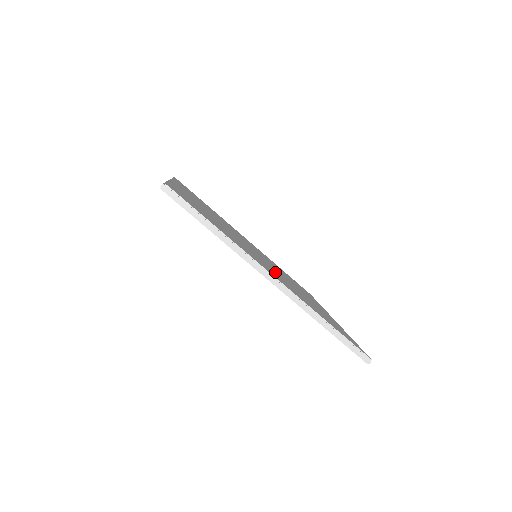
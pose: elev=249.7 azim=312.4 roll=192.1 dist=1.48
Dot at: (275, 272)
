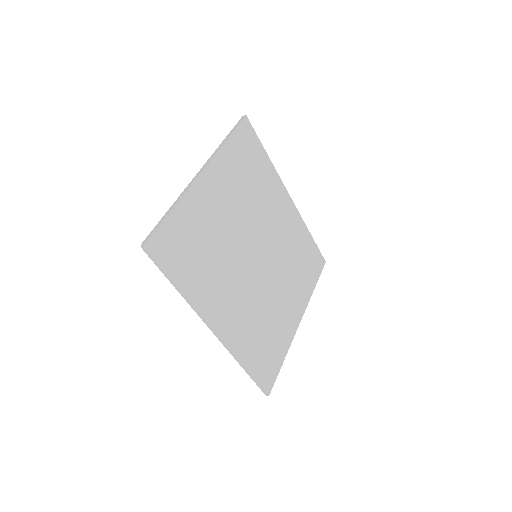
Dot at: (246, 296)
